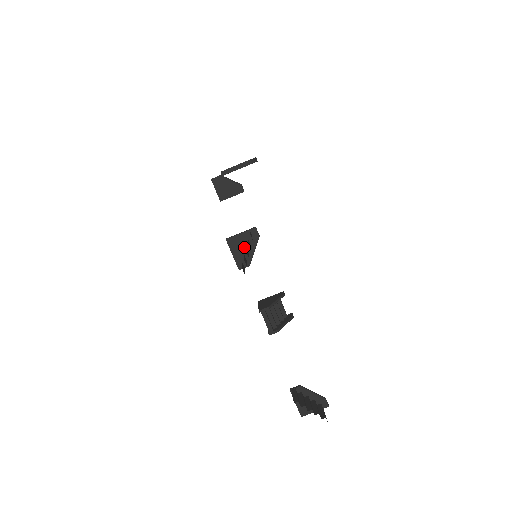
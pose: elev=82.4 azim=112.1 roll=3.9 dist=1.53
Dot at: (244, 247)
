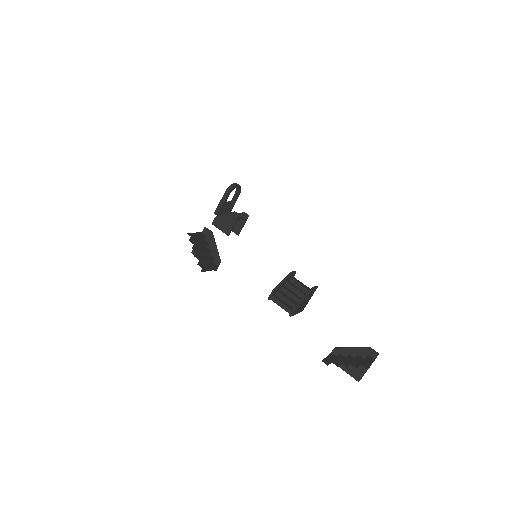
Dot at: (207, 249)
